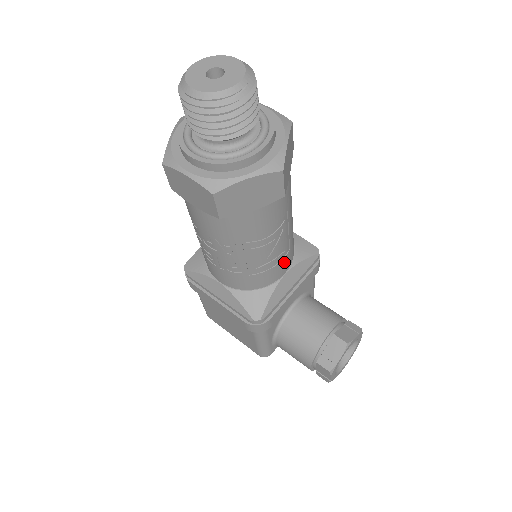
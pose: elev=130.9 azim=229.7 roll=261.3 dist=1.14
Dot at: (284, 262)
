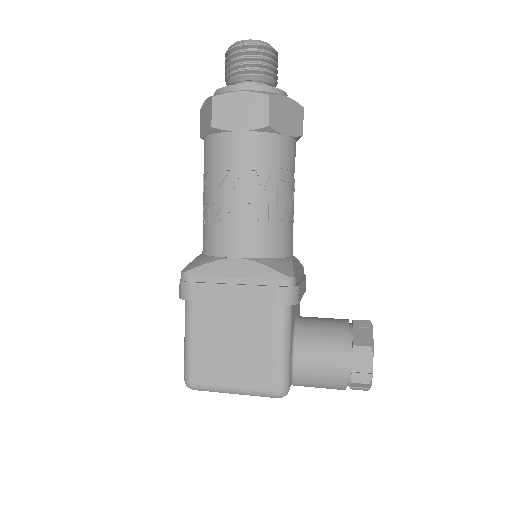
Dot at: (292, 237)
